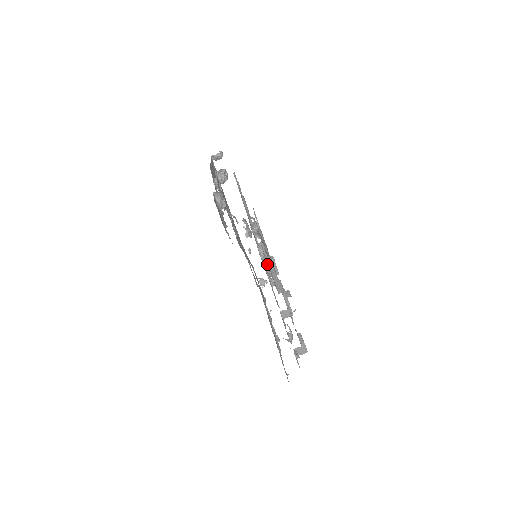
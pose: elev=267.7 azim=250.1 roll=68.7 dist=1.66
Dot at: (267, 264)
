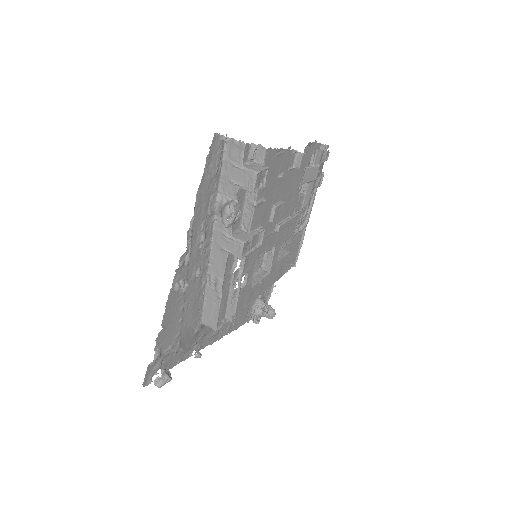
Dot at: (309, 167)
